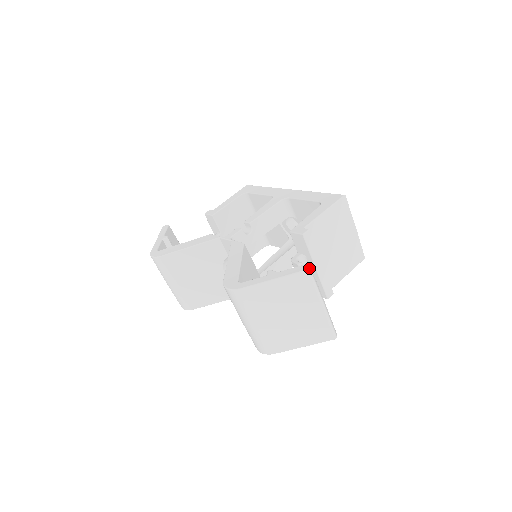
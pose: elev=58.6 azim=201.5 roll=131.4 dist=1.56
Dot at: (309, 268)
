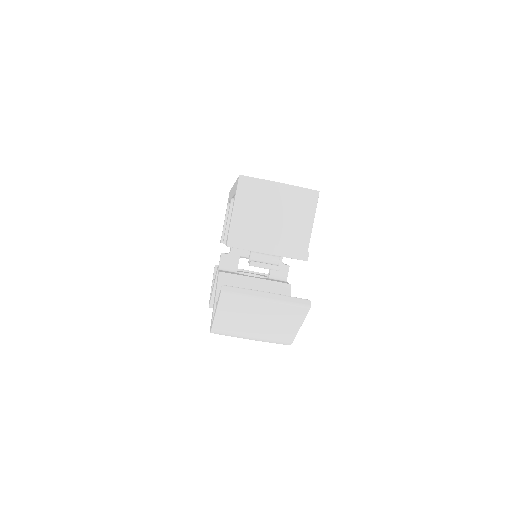
Dot at: (221, 291)
